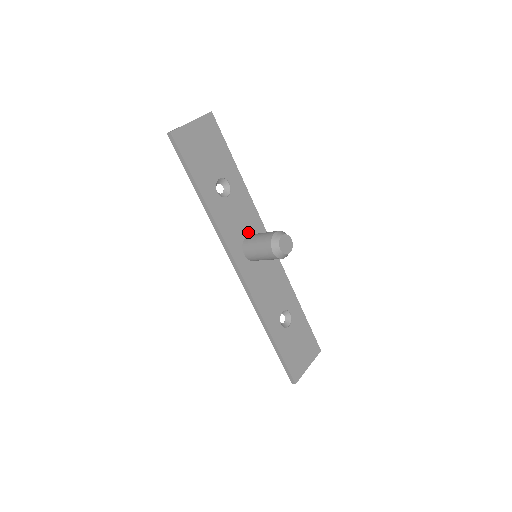
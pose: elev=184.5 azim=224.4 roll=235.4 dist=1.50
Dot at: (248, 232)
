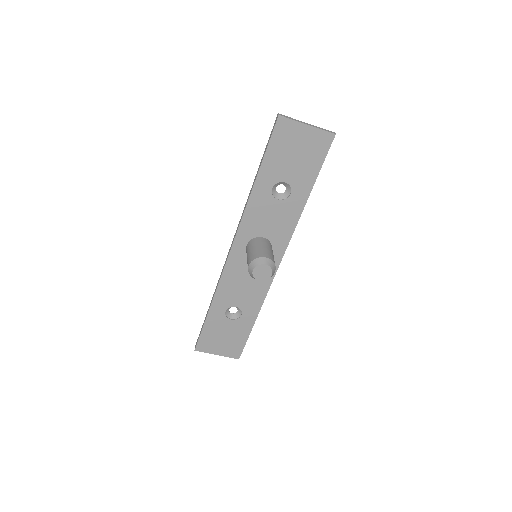
Dot at: (268, 236)
